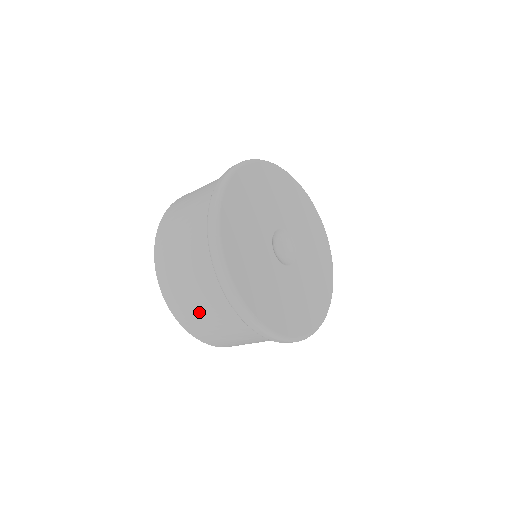
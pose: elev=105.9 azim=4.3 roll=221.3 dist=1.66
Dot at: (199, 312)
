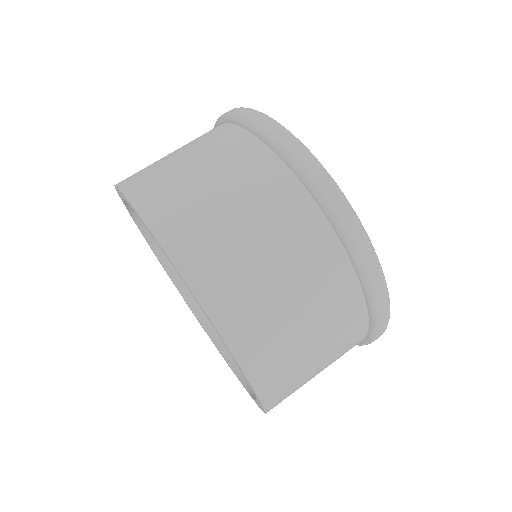
Dot at: (308, 354)
